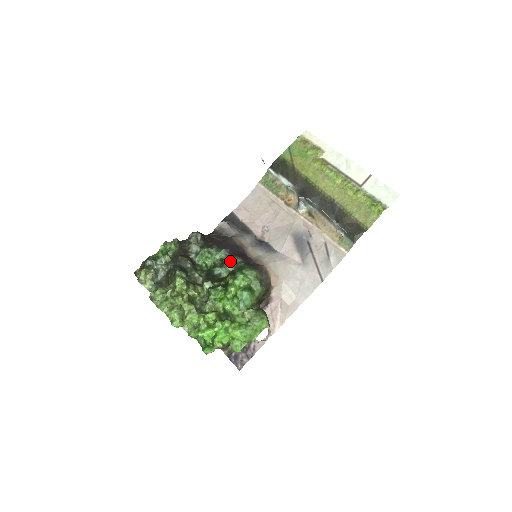
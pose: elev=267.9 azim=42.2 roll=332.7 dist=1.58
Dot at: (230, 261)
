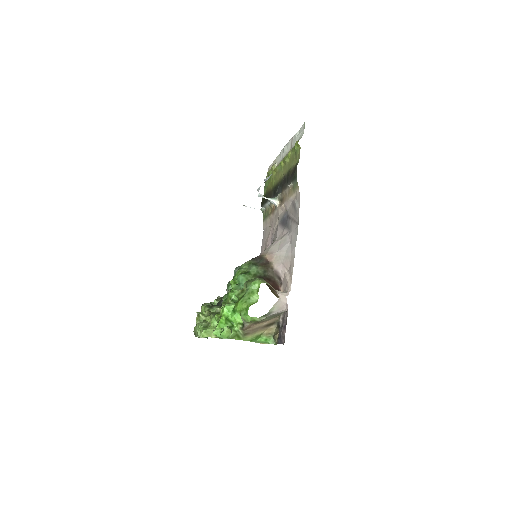
Dot at: (234, 271)
